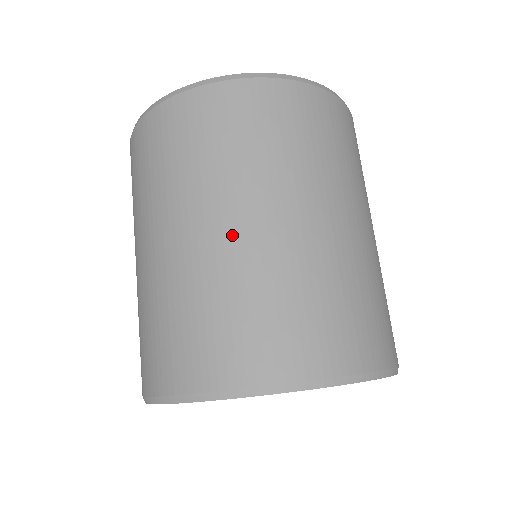
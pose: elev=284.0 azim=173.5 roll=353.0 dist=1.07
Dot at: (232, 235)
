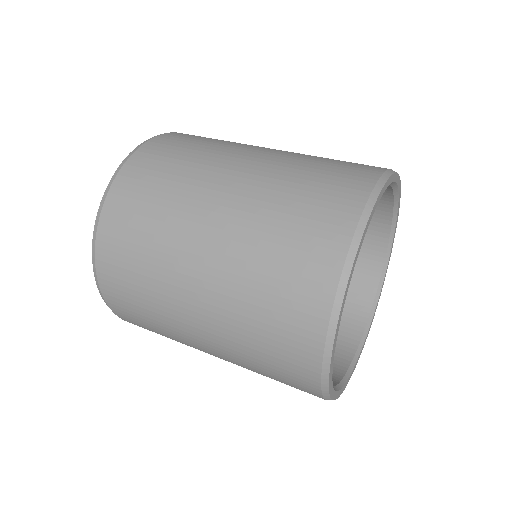
Dot at: occluded
